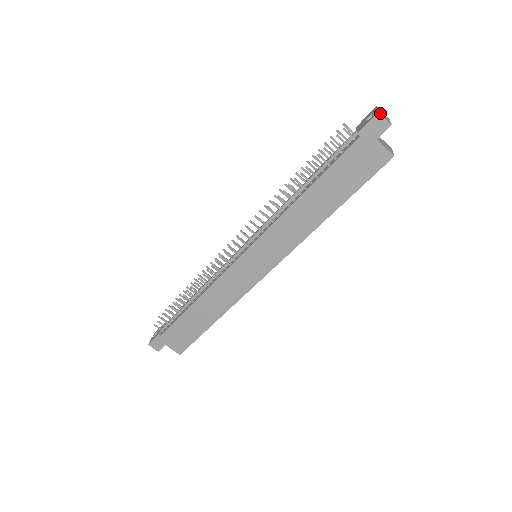
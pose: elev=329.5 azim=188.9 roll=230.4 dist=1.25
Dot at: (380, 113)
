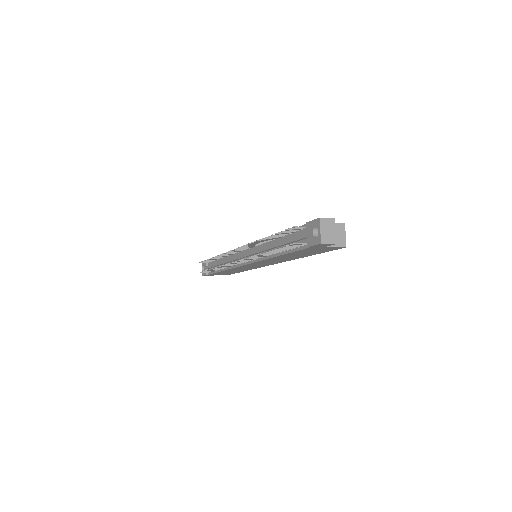
Dot at: (323, 241)
